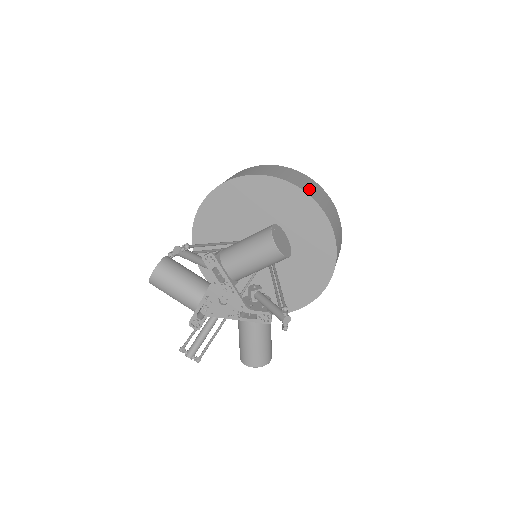
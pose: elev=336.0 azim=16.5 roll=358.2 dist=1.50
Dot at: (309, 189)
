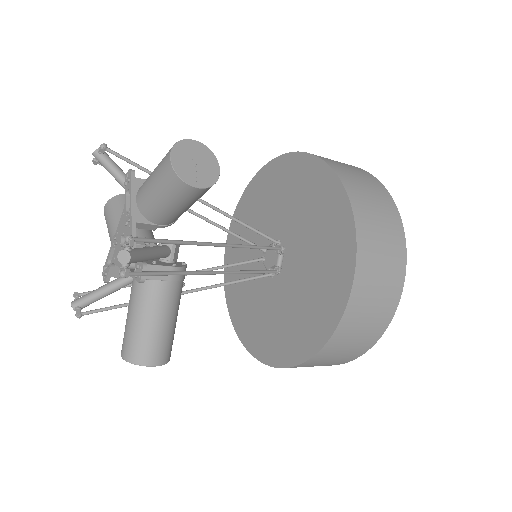
Dot at: (353, 180)
